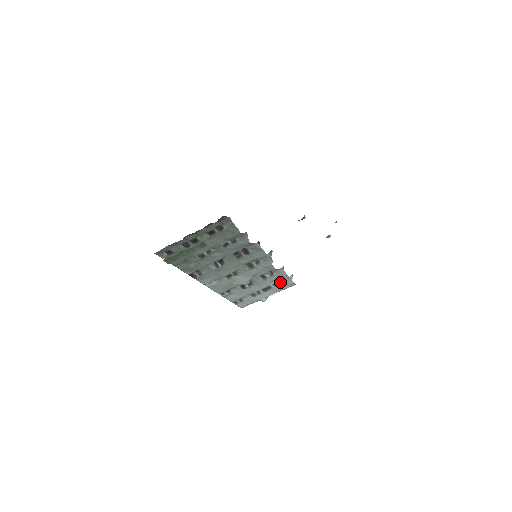
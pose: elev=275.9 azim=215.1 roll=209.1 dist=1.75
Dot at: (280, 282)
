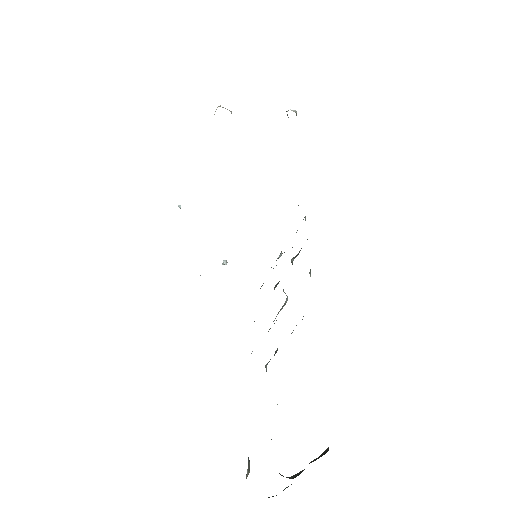
Dot at: occluded
